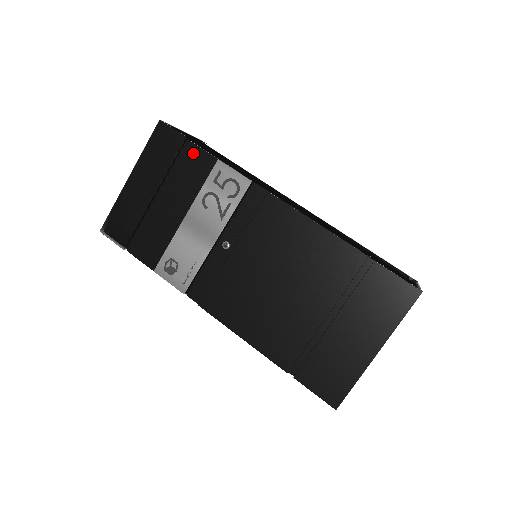
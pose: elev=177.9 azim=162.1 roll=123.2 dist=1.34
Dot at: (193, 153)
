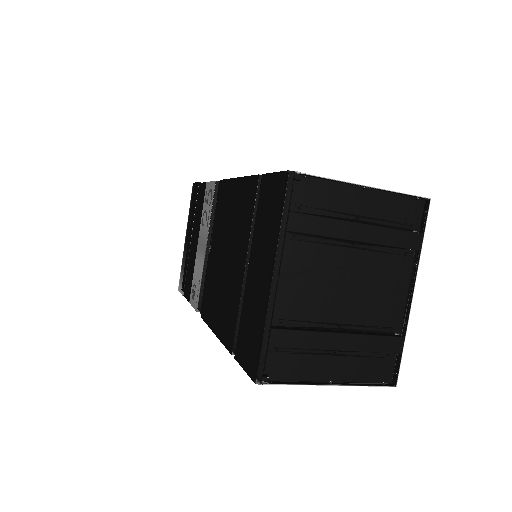
Dot at: (200, 190)
